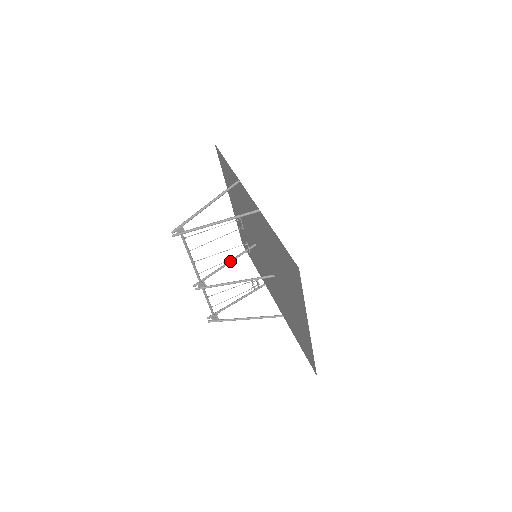
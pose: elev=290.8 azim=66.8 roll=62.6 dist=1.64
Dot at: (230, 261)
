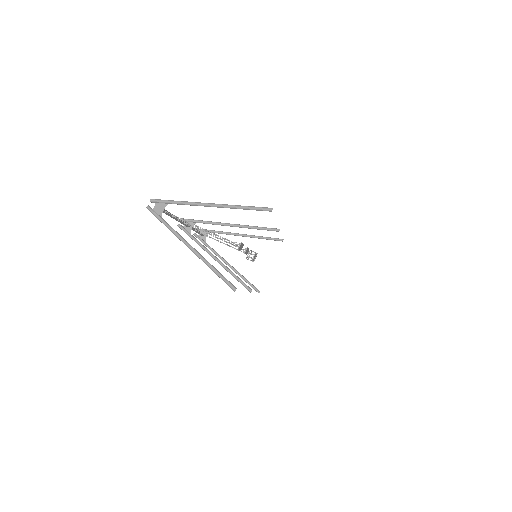
Dot at: (237, 226)
